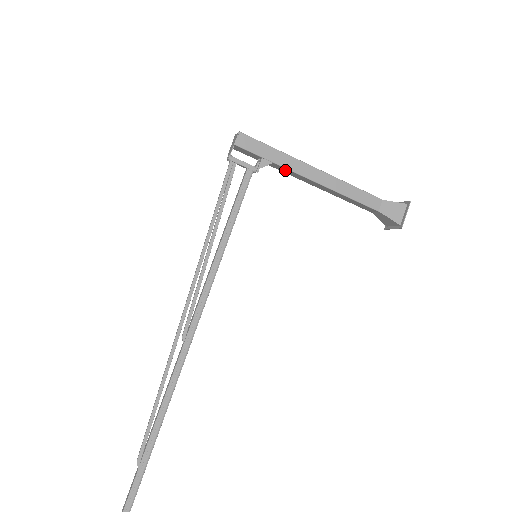
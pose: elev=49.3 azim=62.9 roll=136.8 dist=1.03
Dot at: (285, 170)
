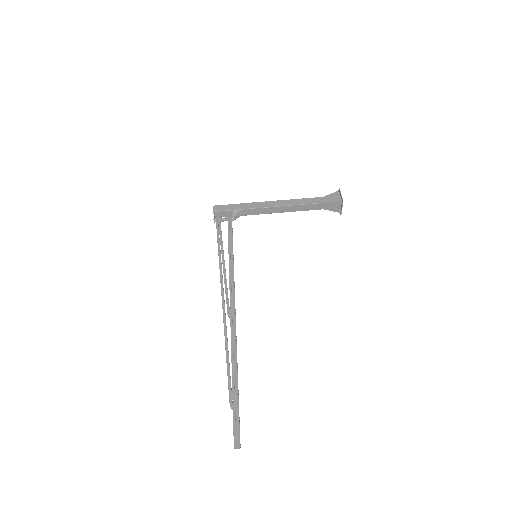
Dot at: (251, 211)
